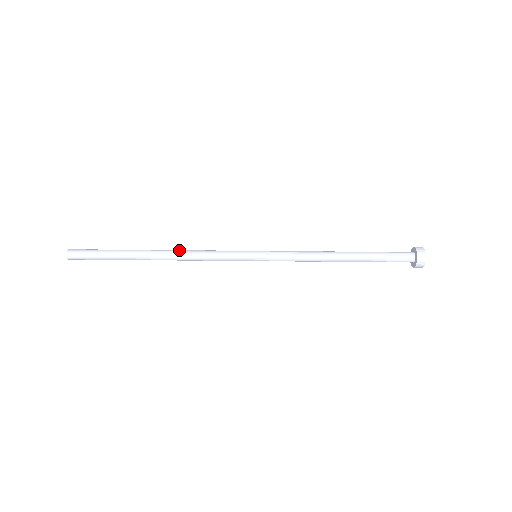
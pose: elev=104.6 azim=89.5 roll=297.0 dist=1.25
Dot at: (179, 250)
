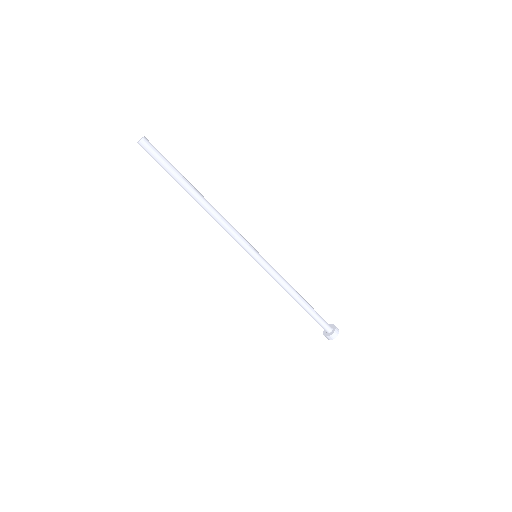
Dot at: (216, 211)
